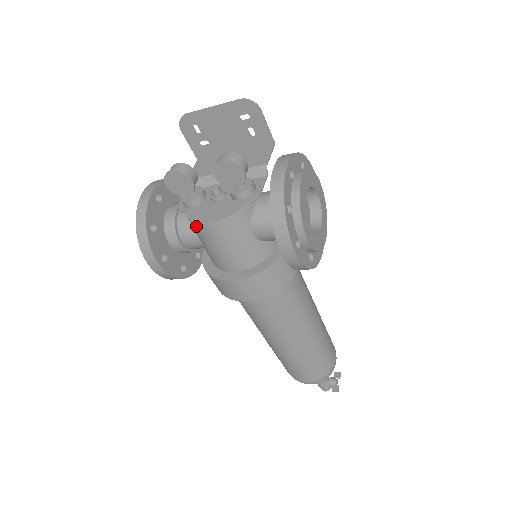
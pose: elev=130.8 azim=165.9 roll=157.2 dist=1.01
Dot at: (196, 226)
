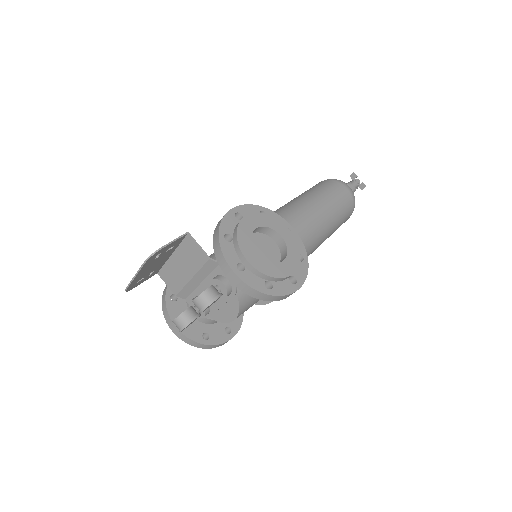
Dot at: (227, 321)
